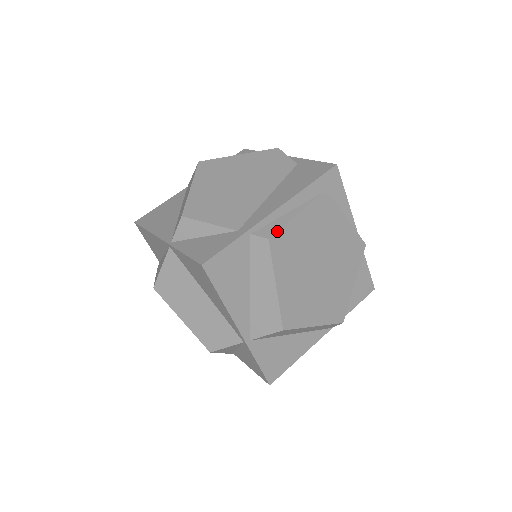
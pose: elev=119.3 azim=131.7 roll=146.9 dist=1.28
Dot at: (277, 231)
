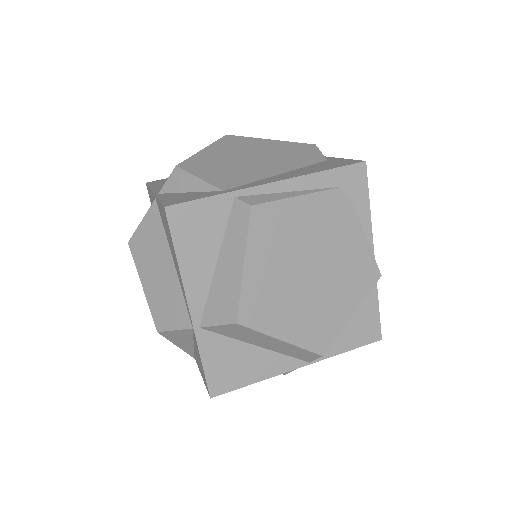
Dot at: (265, 202)
